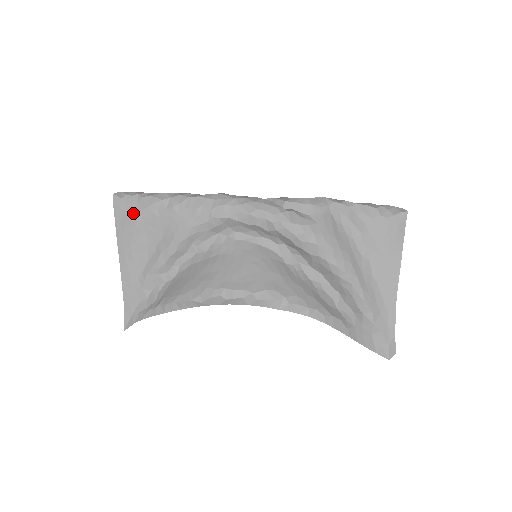
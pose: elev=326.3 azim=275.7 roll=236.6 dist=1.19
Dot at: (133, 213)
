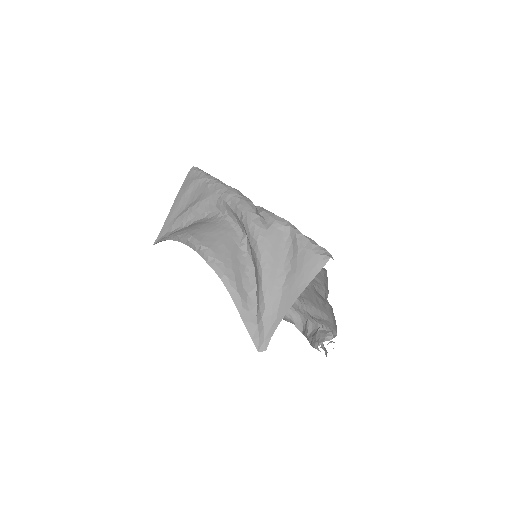
Dot at: (192, 179)
